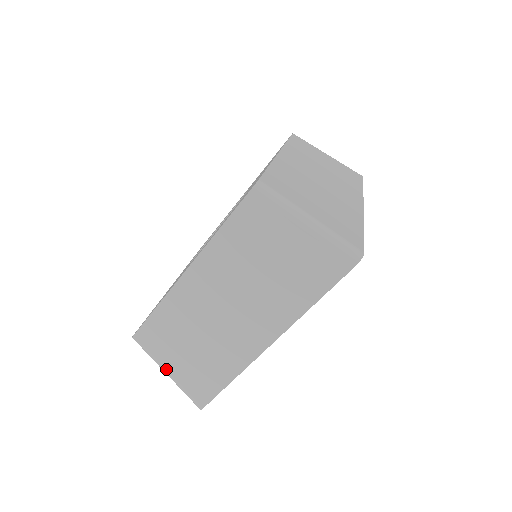
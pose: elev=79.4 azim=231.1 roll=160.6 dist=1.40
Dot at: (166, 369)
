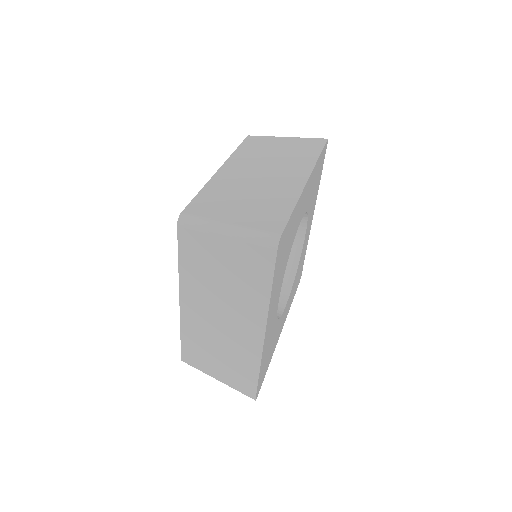
Dot at: (225, 222)
